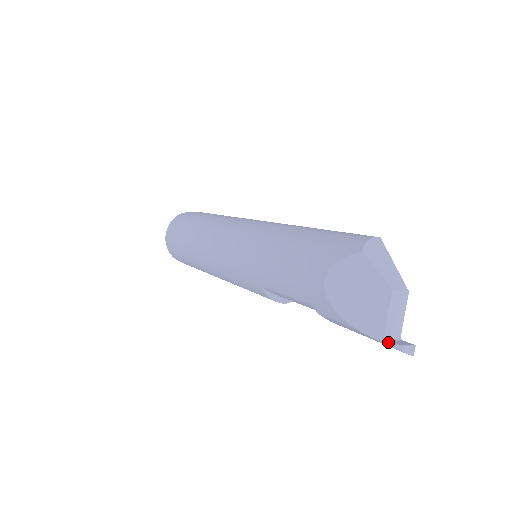
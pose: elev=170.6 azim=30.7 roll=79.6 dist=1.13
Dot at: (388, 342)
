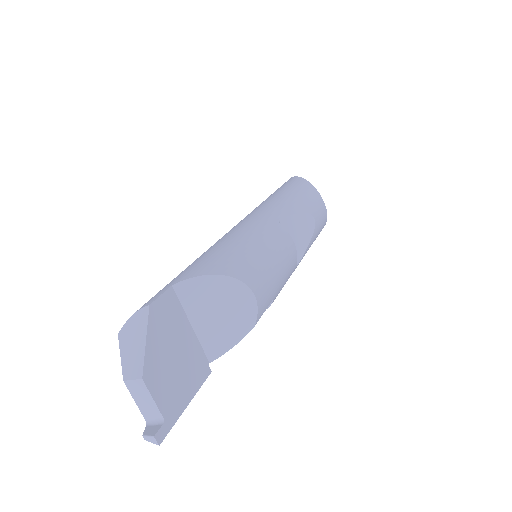
Dot at: occluded
